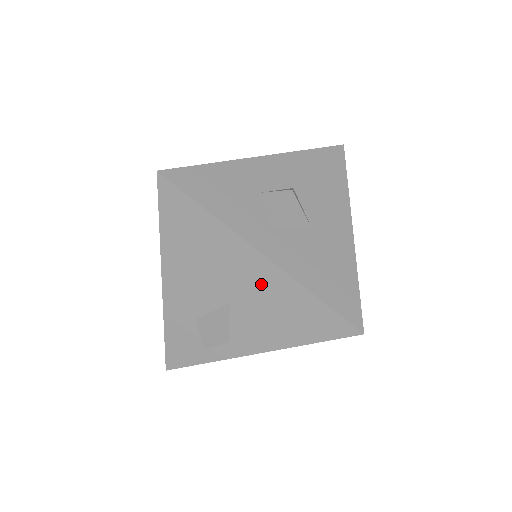
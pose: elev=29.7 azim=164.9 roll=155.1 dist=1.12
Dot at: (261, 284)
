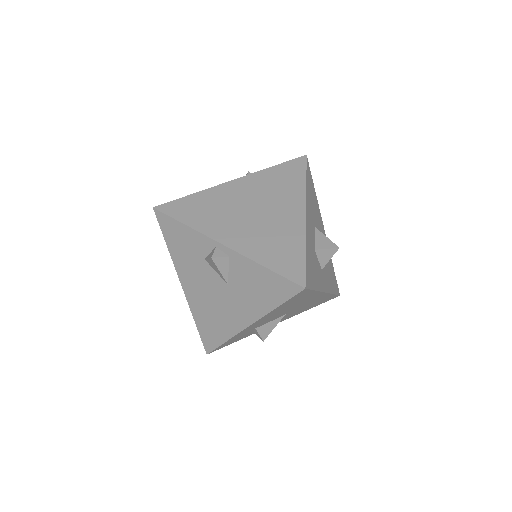
Dot at: occluded
